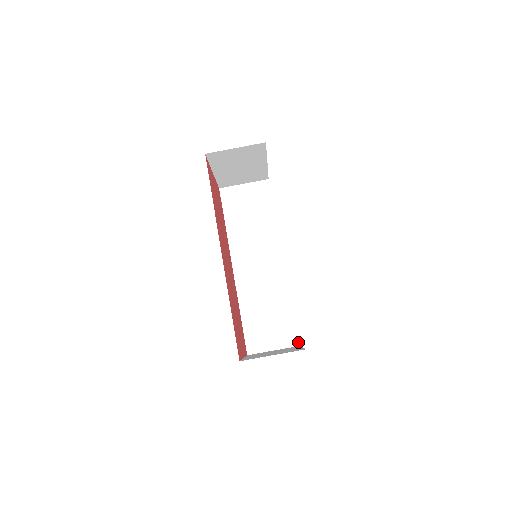
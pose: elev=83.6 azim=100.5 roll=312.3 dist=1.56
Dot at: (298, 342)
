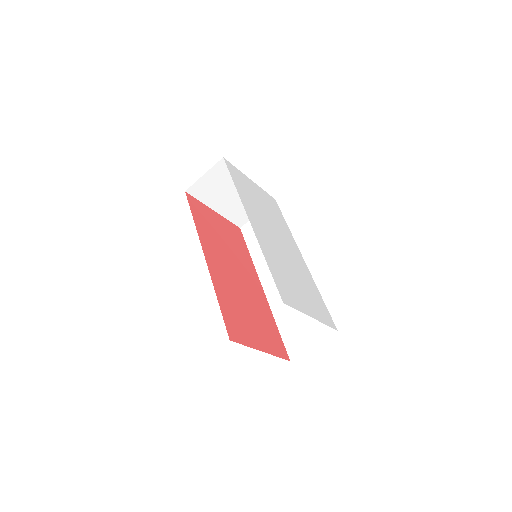
Dot at: occluded
